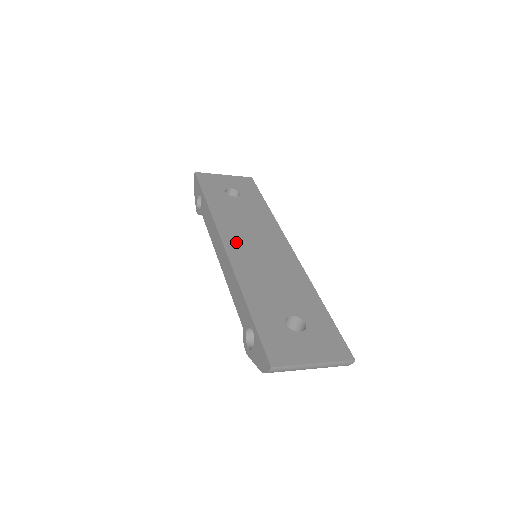
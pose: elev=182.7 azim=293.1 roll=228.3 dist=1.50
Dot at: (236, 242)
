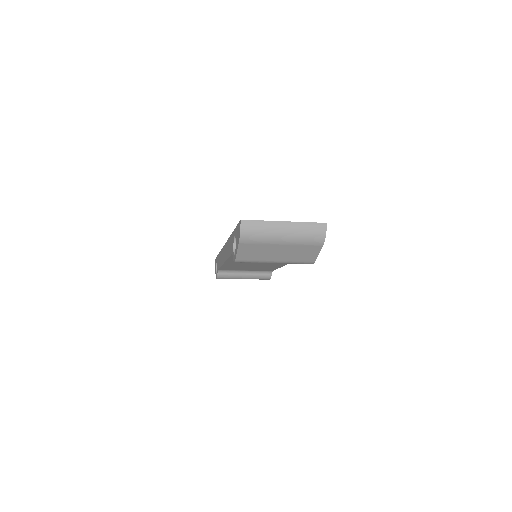
Dot at: occluded
